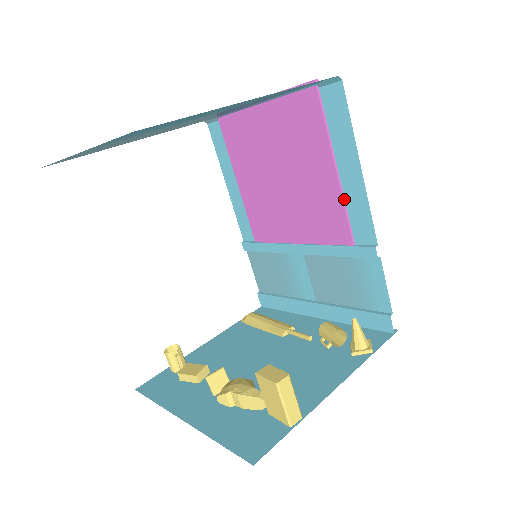
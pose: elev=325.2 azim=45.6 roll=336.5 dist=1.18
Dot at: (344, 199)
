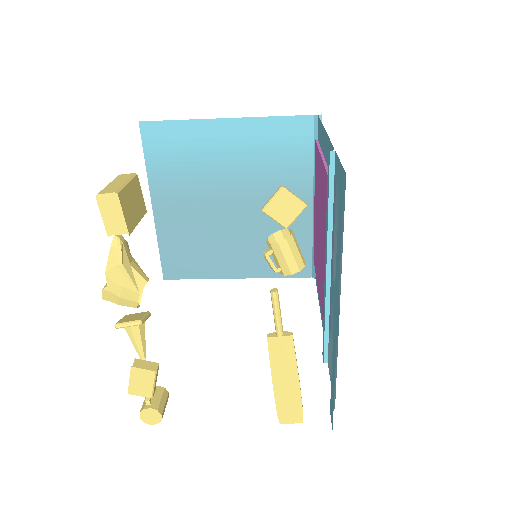
Dot at: (326, 165)
